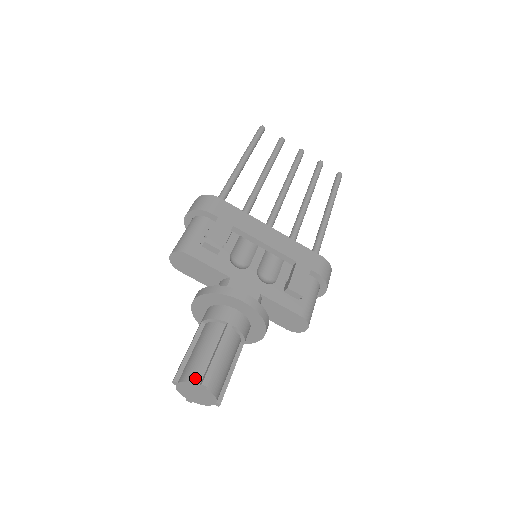
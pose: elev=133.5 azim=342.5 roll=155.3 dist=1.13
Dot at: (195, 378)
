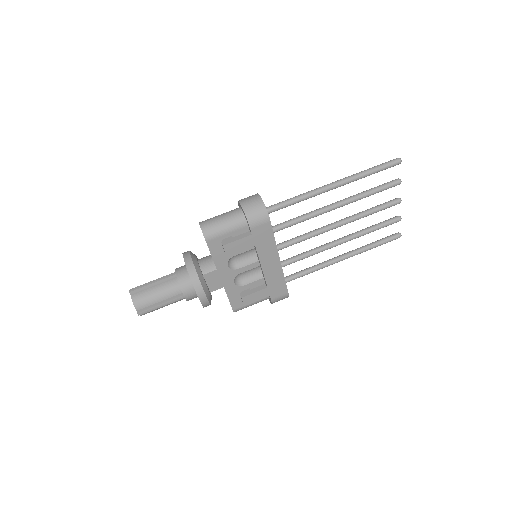
Dot at: (138, 306)
